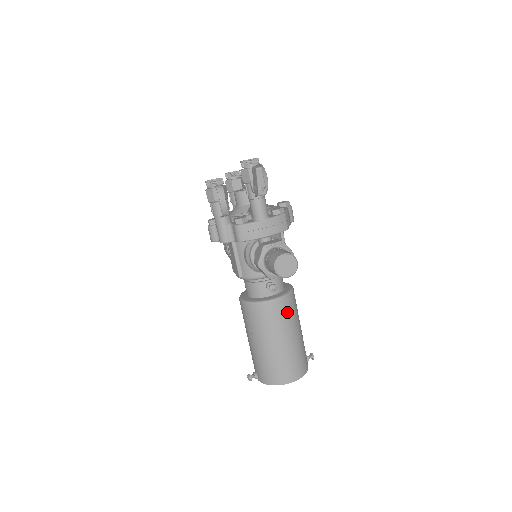
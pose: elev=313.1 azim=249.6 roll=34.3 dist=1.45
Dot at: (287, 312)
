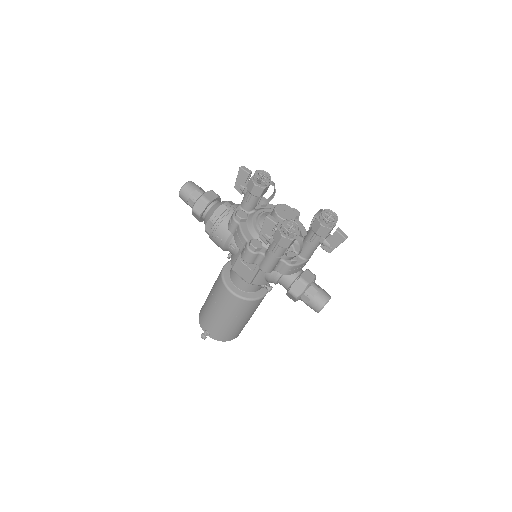
Dot at: occluded
